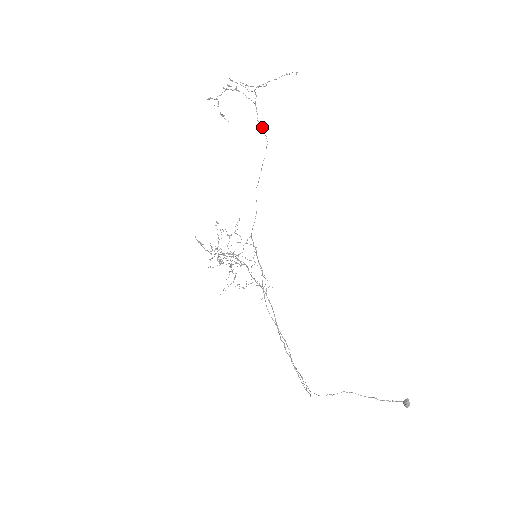
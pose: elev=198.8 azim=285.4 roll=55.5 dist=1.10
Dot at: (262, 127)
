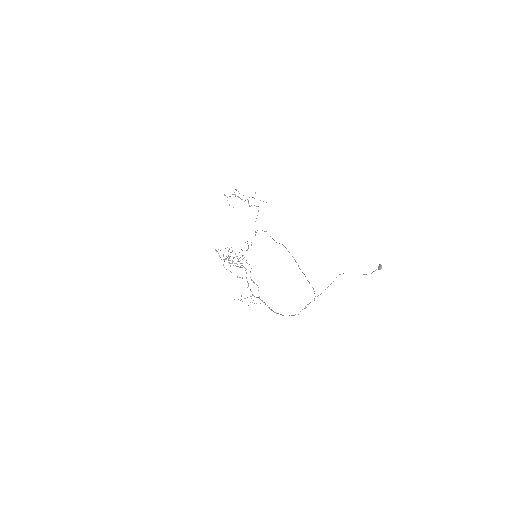
Dot at: occluded
